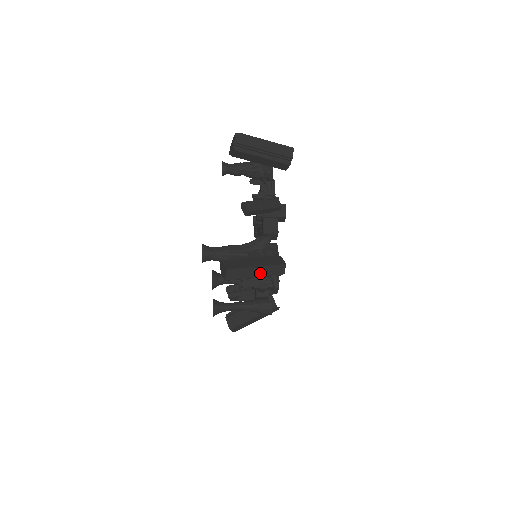
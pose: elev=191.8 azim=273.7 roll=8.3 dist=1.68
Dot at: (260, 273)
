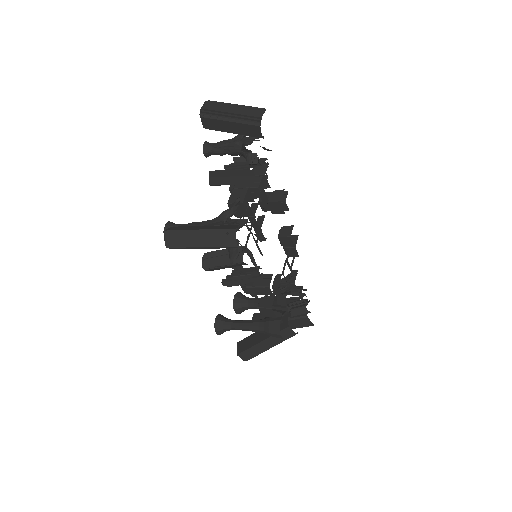
Dot at: (205, 239)
